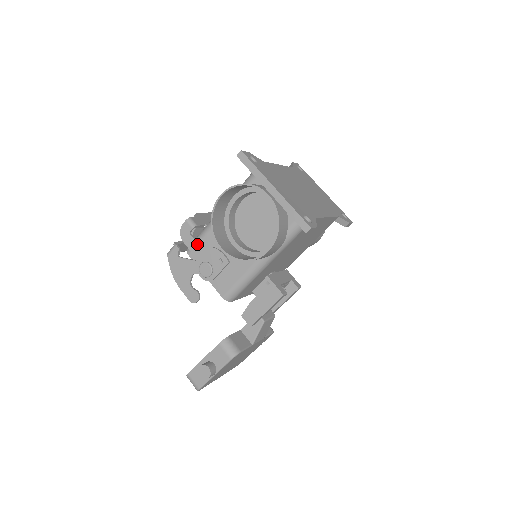
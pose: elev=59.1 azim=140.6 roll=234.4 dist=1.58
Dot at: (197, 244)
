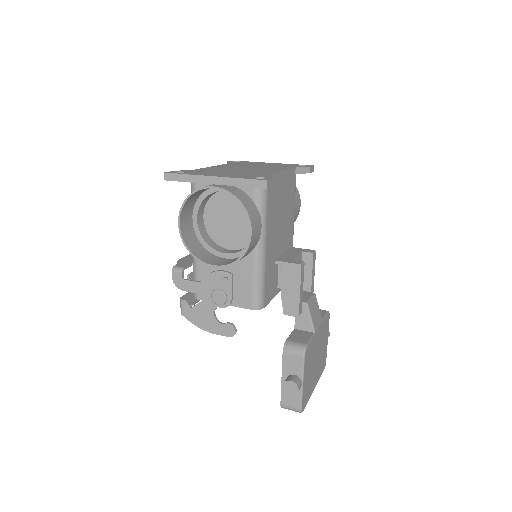
Dot at: (195, 282)
